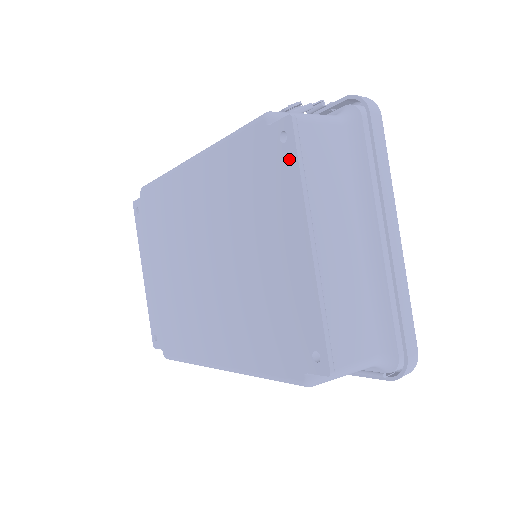
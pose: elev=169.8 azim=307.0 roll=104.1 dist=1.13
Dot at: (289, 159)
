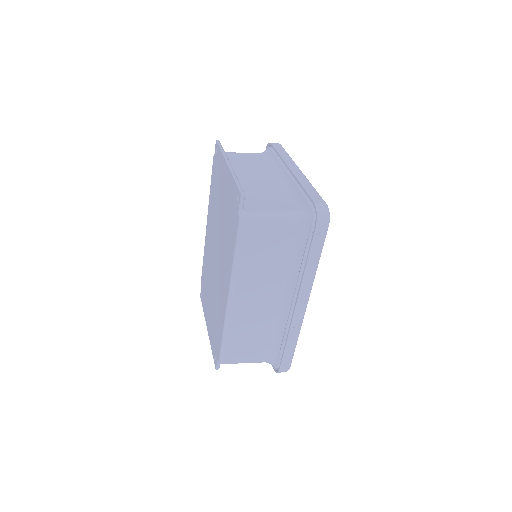
Dot at: (218, 152)
